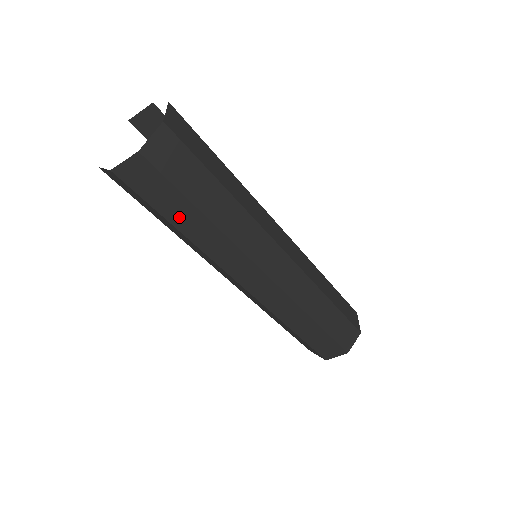
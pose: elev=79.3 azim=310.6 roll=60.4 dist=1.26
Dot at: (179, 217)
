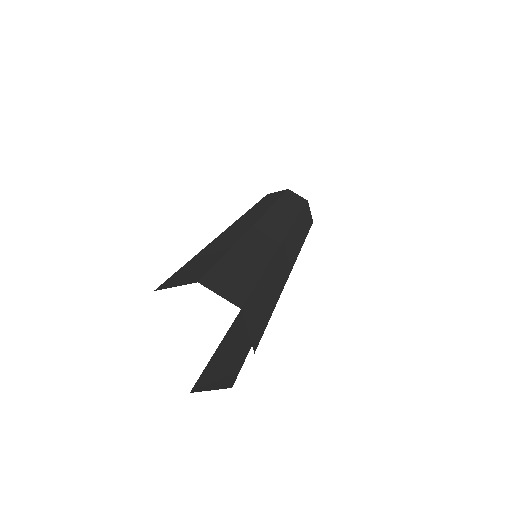
Dot at: occluded
